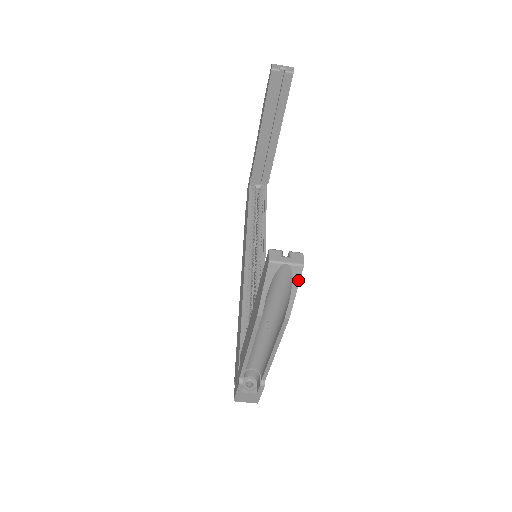
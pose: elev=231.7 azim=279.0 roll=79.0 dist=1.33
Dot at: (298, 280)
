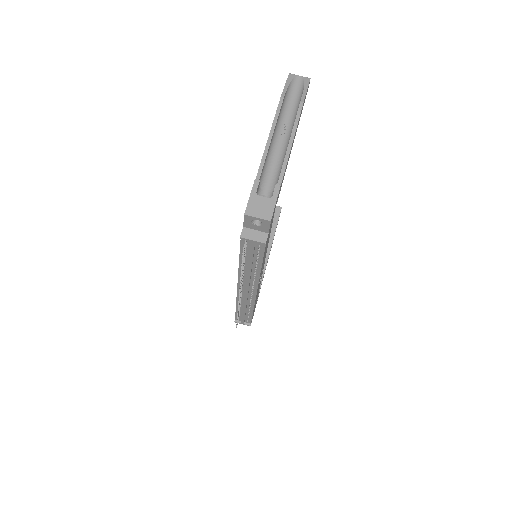
Dot at: (308, 84)
